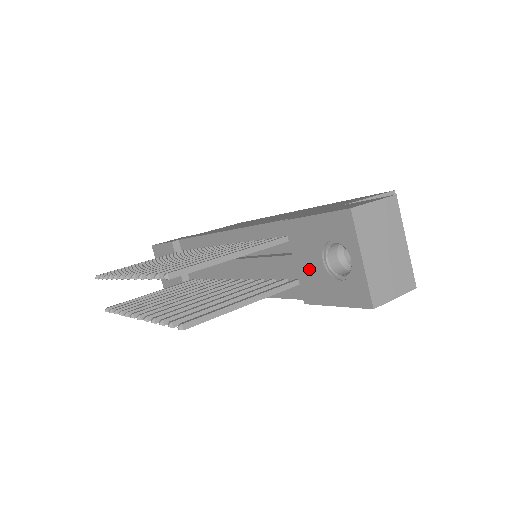
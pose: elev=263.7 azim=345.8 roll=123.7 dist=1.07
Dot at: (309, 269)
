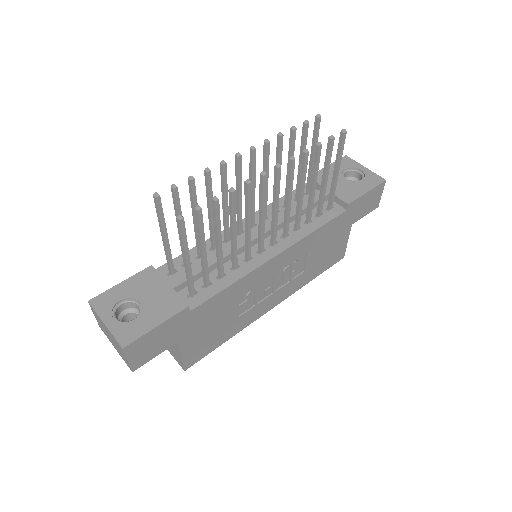
Dot at: (340, 187)
